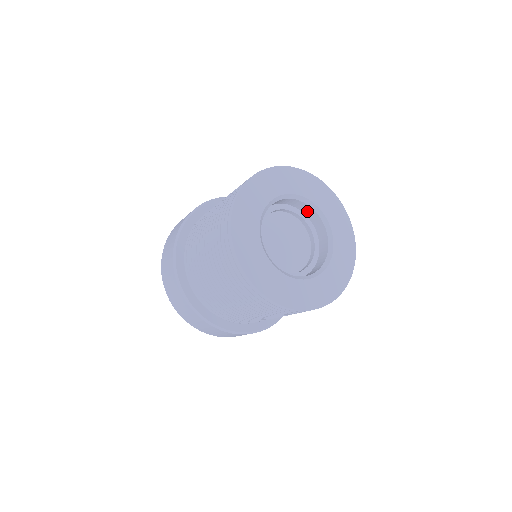
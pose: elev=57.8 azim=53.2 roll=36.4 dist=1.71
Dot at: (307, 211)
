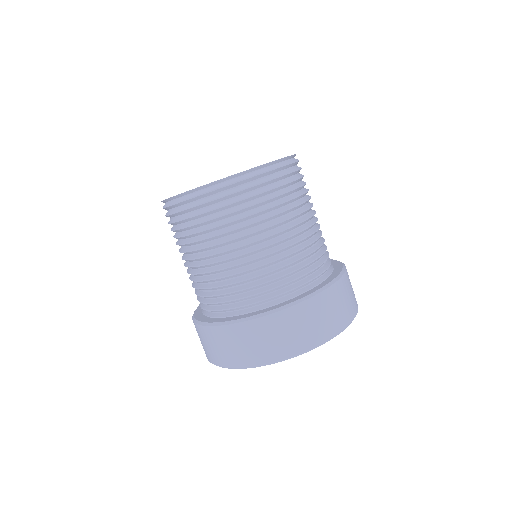
Dot at: occluded
